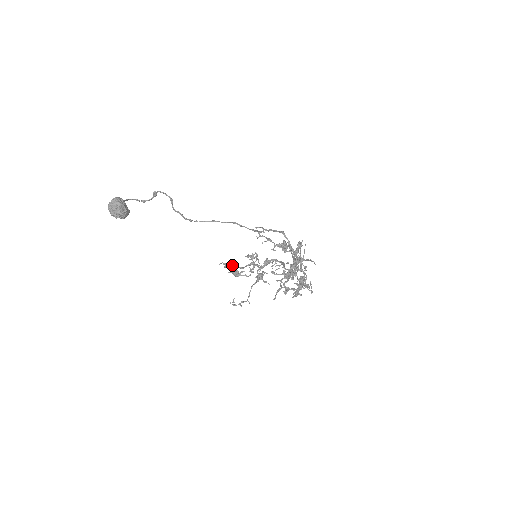
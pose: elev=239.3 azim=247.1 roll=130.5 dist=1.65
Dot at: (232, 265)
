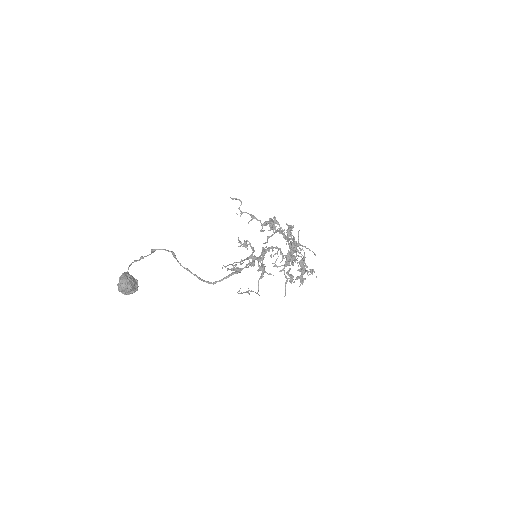
Dot at: (233, 265)
